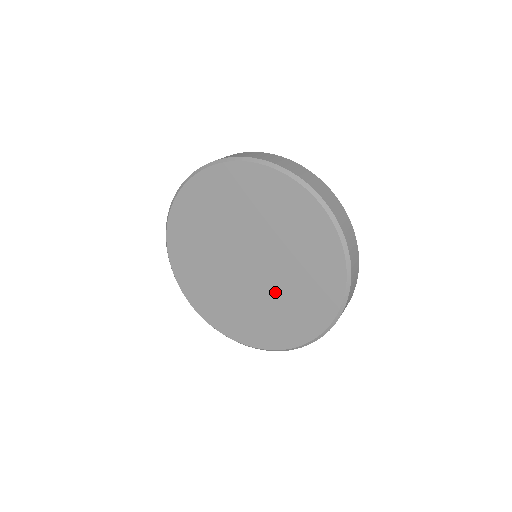
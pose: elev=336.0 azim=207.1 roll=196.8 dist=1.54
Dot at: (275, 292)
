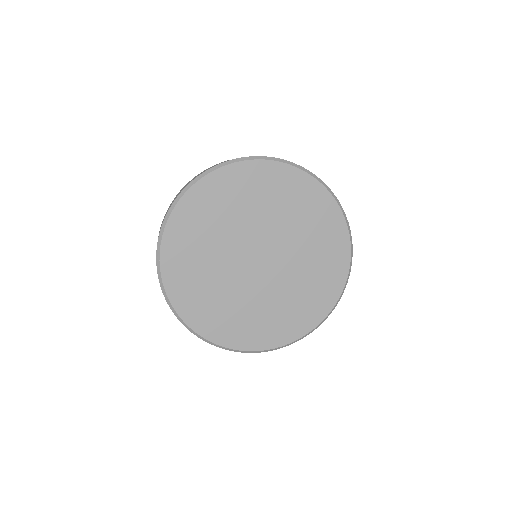
Dot at: (292, 276)
